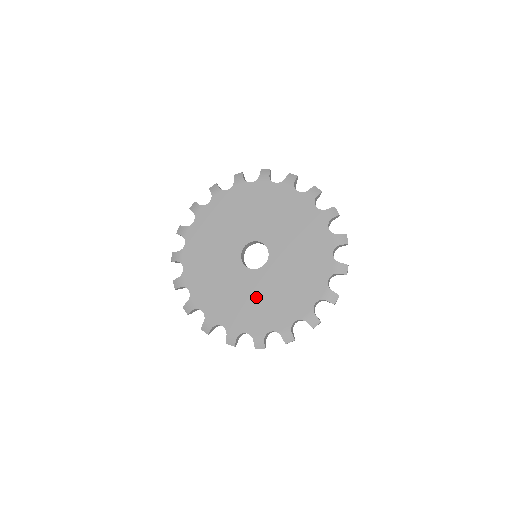
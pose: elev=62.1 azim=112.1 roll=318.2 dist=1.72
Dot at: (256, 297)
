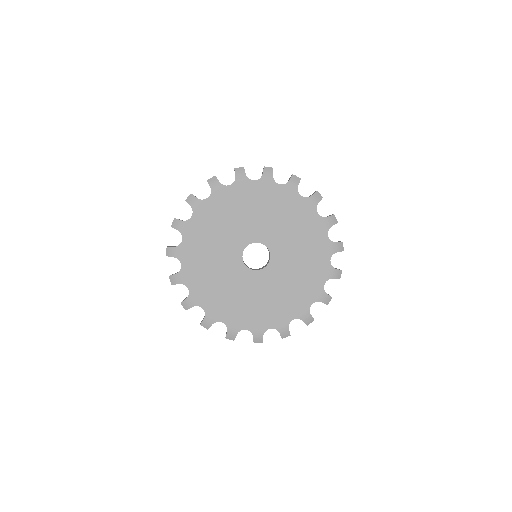
Dot at: (282, 288)
